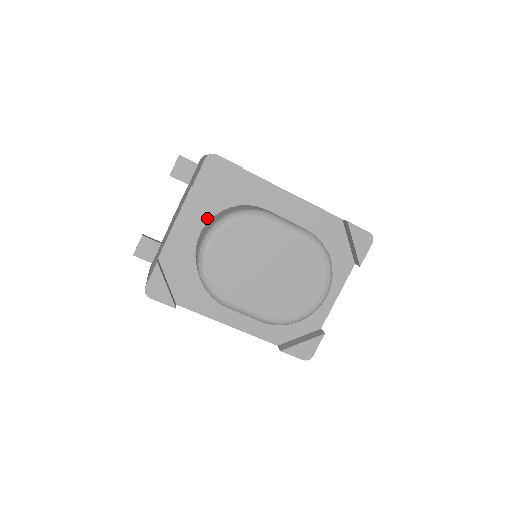
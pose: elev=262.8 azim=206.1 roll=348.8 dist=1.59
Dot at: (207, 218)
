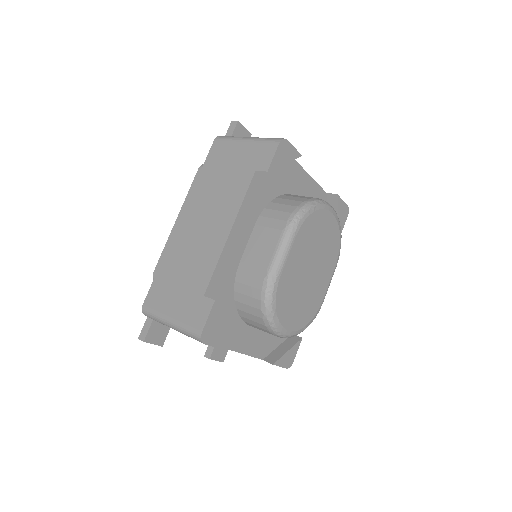
Dot at: (240, 323)
